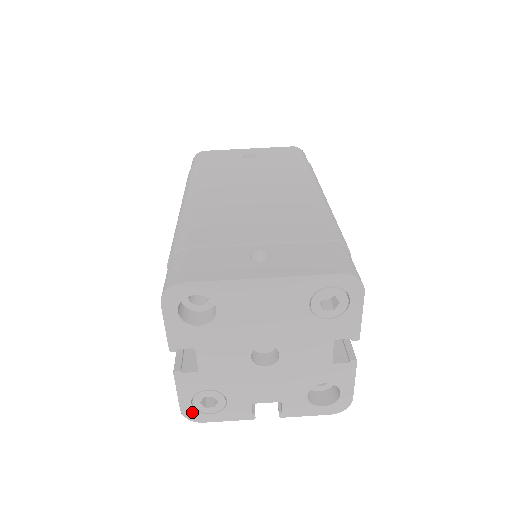
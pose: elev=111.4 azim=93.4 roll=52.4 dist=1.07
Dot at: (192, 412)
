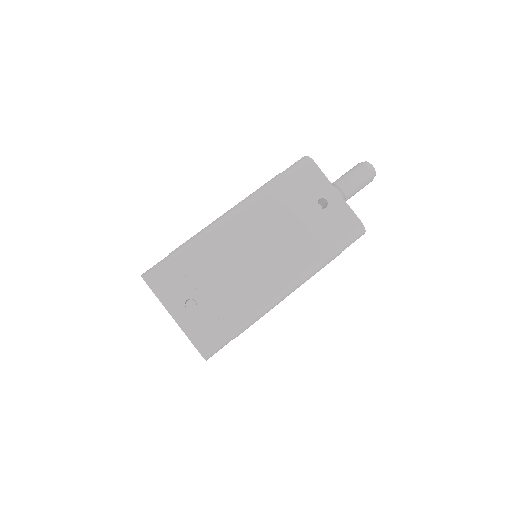
Dot at: occluded
